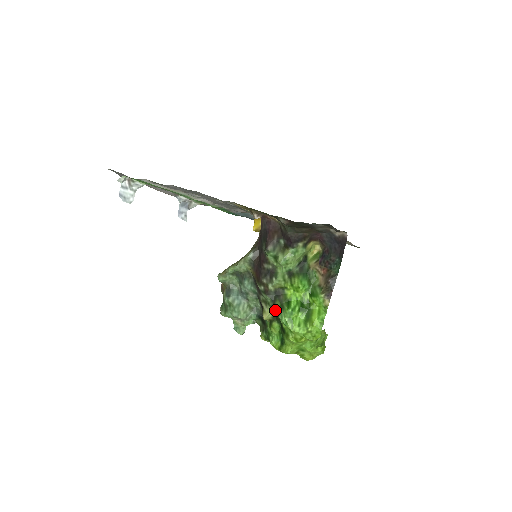
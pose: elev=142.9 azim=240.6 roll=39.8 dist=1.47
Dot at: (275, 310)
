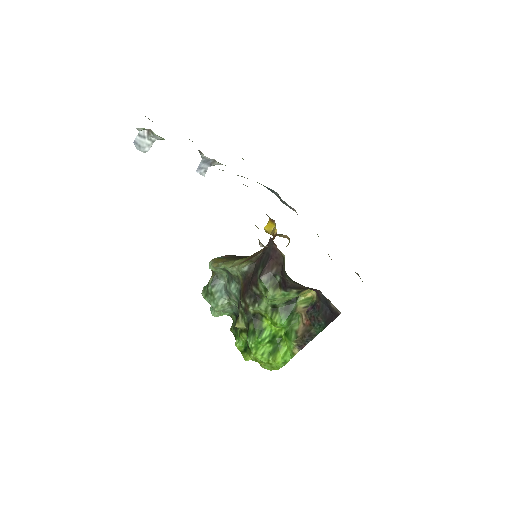
Dot at: (248, 328)
